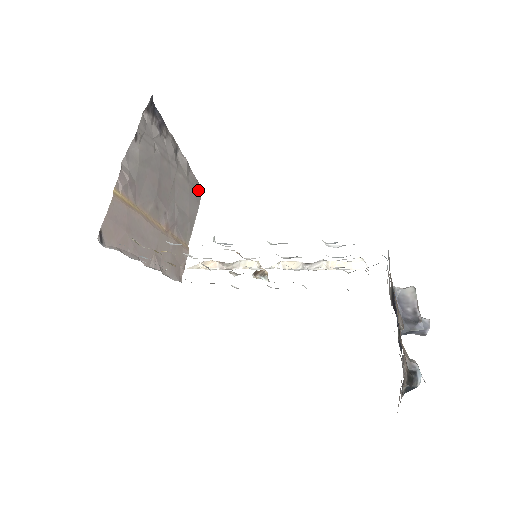
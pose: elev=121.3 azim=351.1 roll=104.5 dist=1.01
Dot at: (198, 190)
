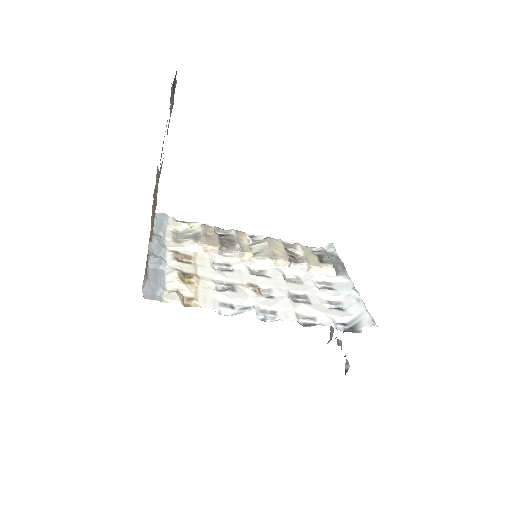
Dot at: occluded
